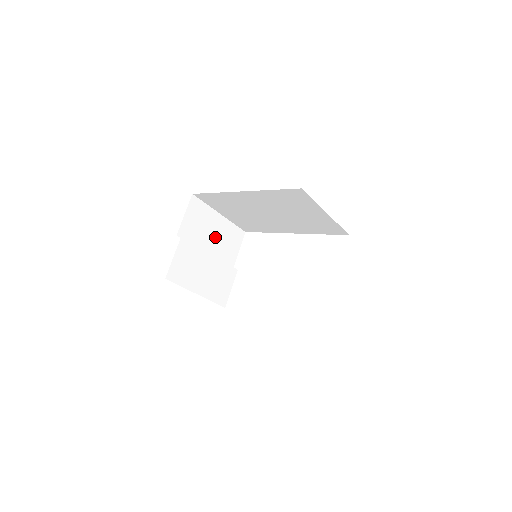
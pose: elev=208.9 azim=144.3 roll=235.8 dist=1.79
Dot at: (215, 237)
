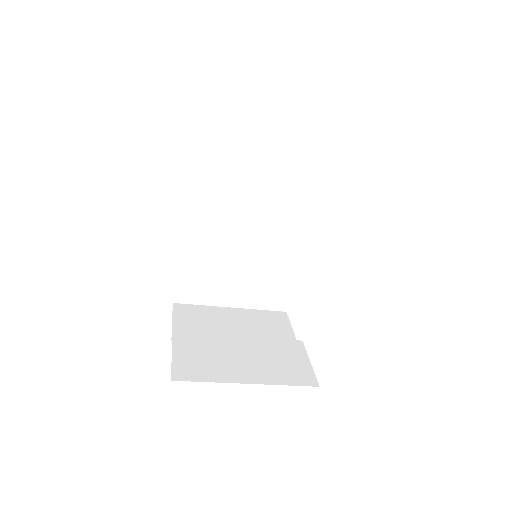
Dot at: (239, 328)
